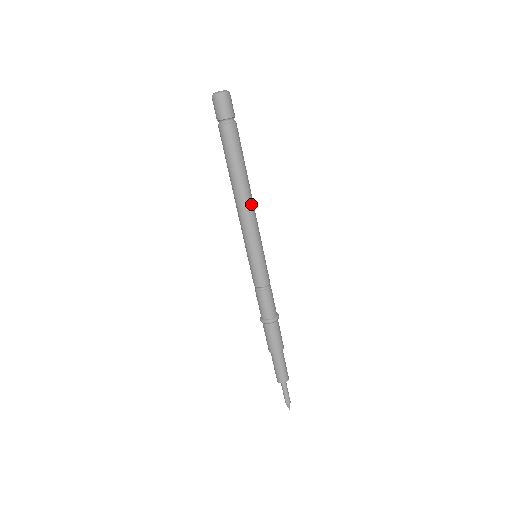
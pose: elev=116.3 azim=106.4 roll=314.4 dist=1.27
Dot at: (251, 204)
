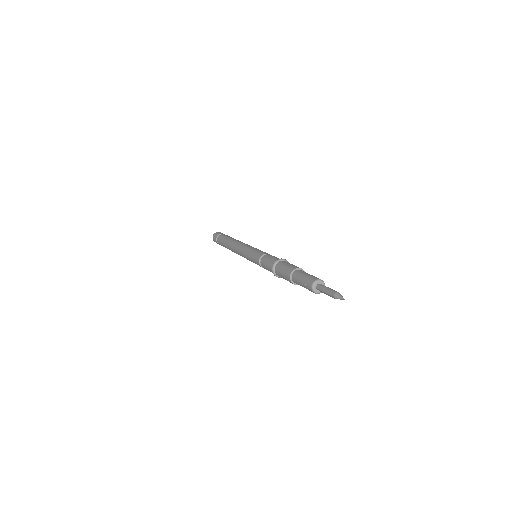
Dot at: occluded
